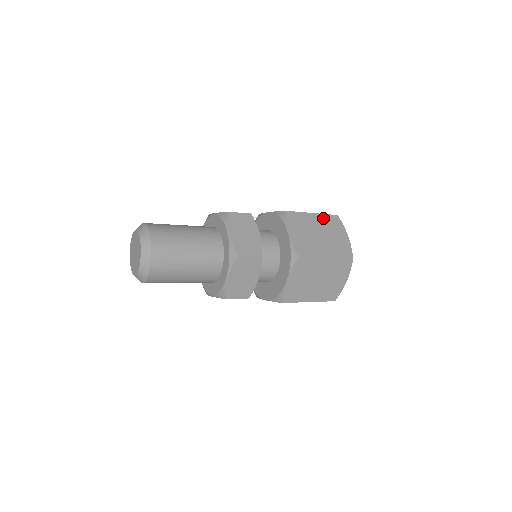
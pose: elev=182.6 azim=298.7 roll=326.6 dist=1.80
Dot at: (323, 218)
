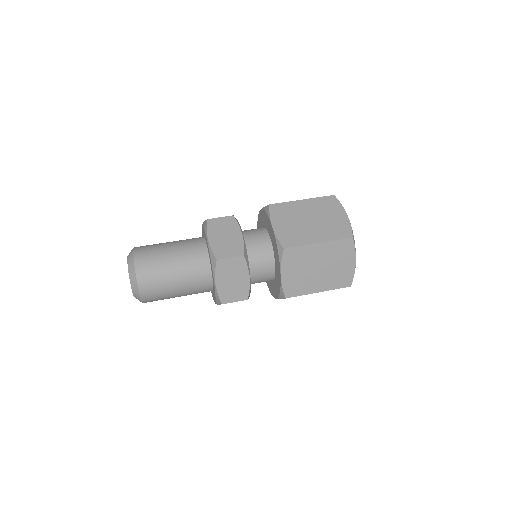
Dot at: (331, 246)
